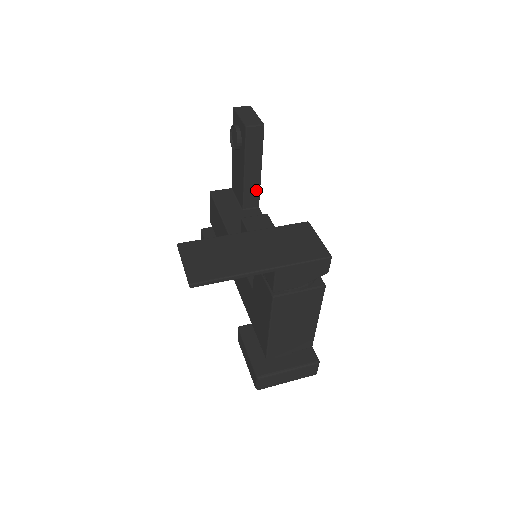
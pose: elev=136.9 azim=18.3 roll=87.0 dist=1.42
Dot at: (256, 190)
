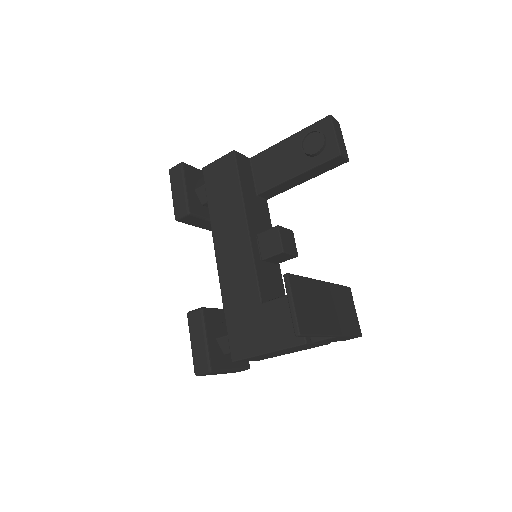
Dot at: (283, 190)
